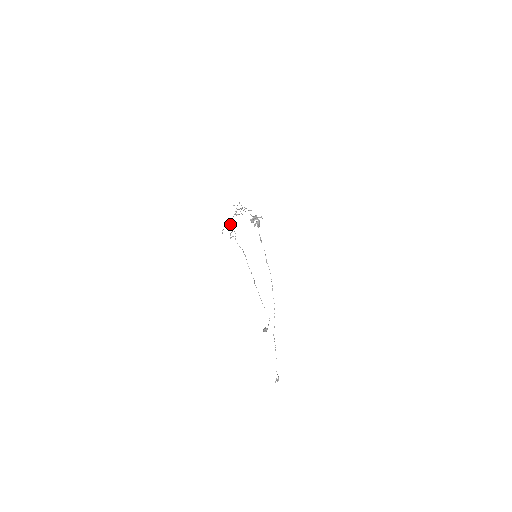
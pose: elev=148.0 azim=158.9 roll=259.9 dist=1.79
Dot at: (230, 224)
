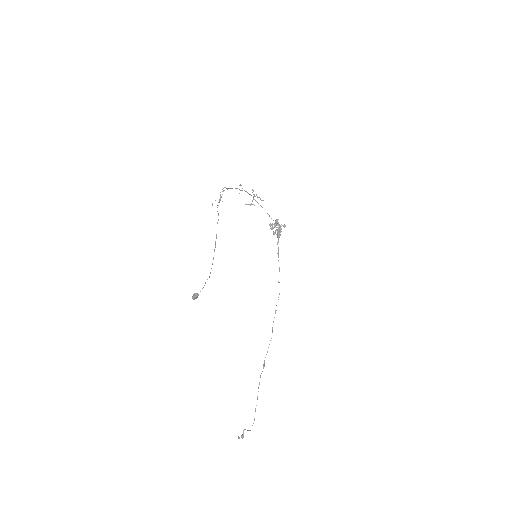
Dot at: occluded
